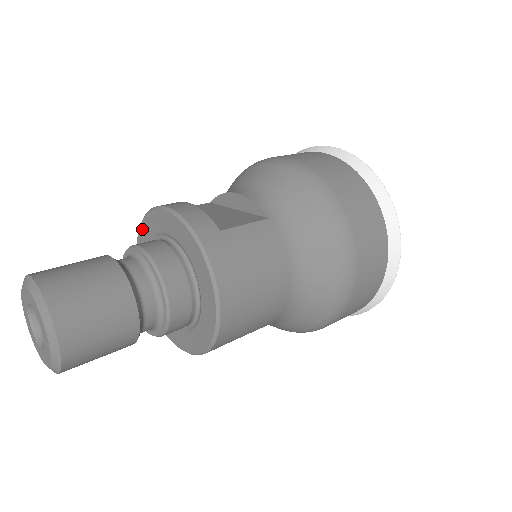
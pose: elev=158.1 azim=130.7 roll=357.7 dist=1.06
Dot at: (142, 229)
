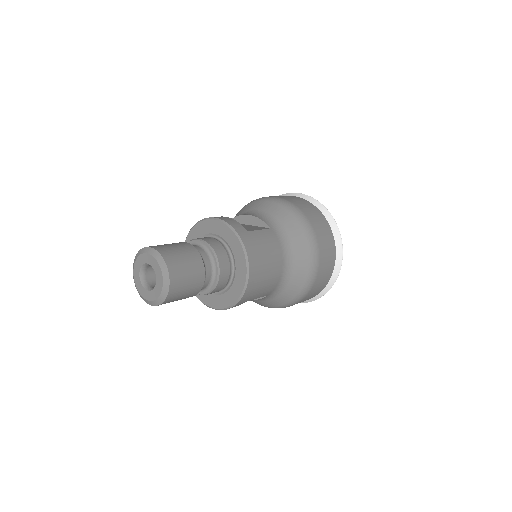
Dot at: (191, 233)
